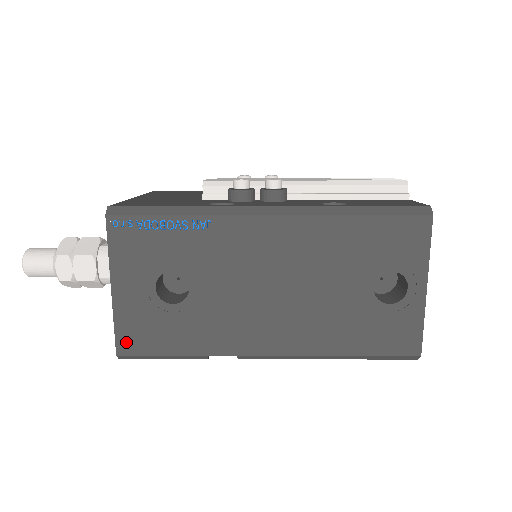
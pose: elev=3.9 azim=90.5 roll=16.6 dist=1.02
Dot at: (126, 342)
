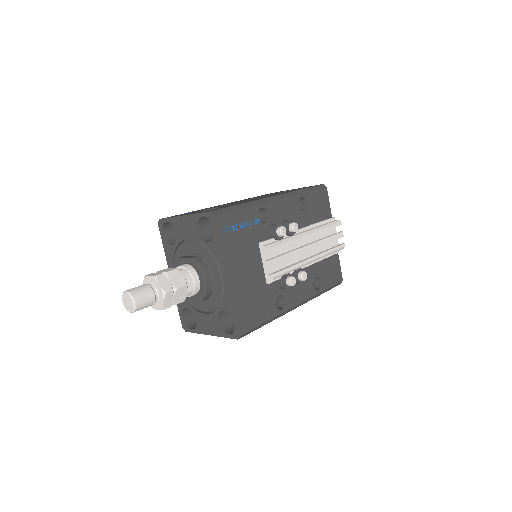
Dot at: occluded
